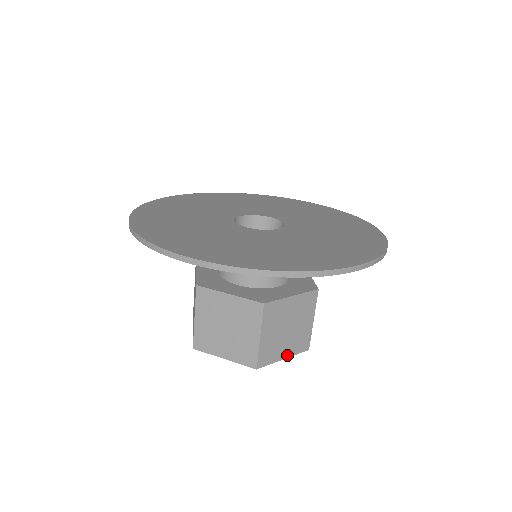
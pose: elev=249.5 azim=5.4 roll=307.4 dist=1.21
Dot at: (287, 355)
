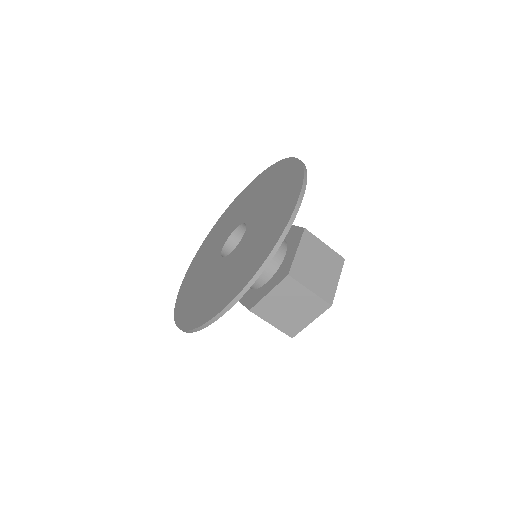
Dot at: (312, 319)
